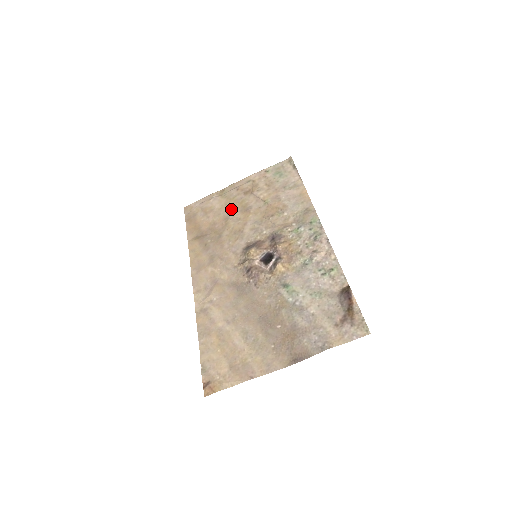
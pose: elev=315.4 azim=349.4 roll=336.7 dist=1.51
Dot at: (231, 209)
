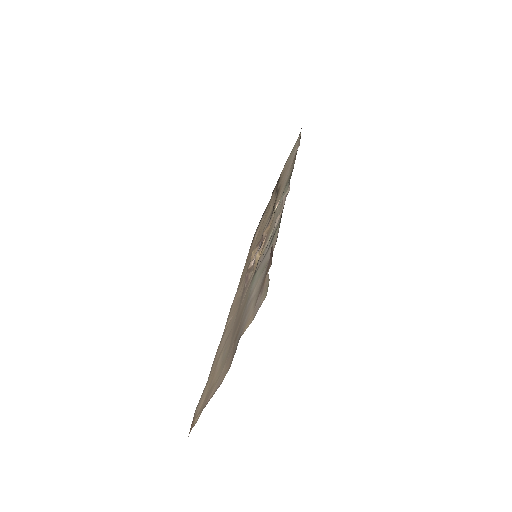
Dot at: (264, 218)
